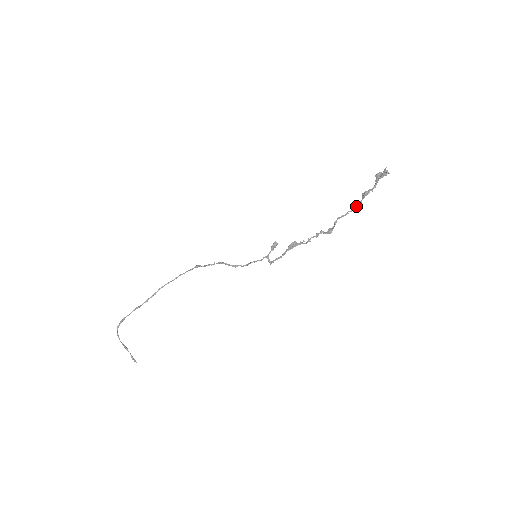
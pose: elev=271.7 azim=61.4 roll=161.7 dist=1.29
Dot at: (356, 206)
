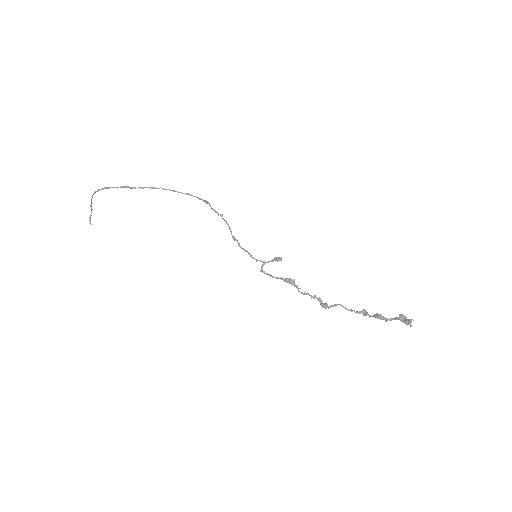
Dot at: (363, 314)
